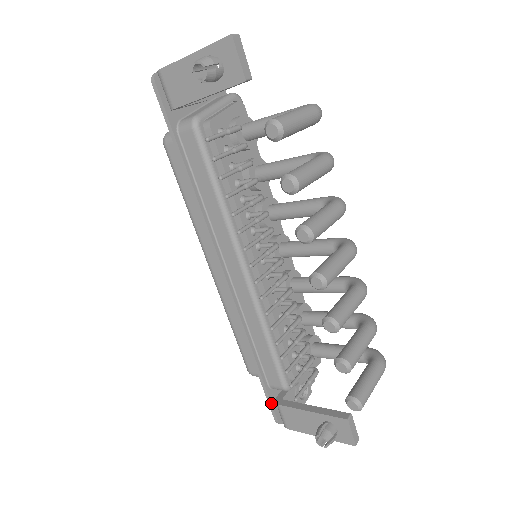
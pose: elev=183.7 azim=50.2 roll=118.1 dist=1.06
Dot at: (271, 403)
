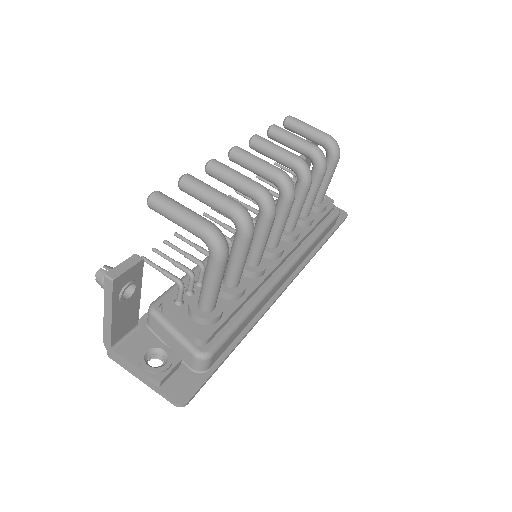
Dot at: occluded
